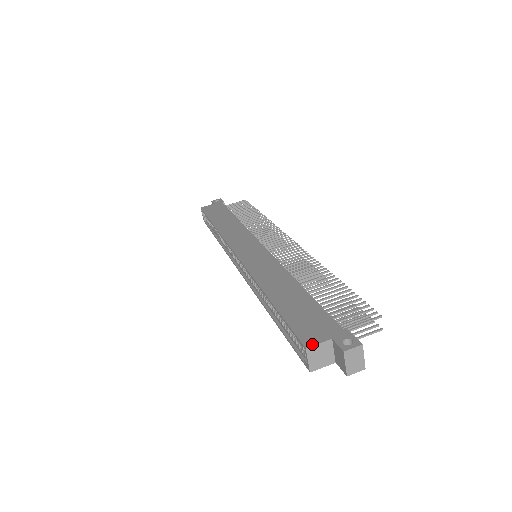
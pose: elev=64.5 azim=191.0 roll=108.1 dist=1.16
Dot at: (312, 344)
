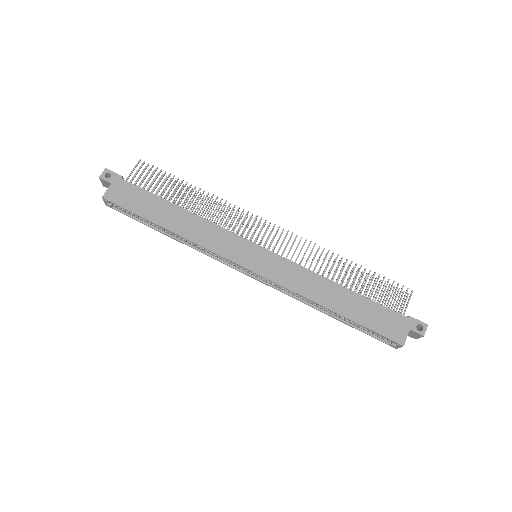
Dot at: (404, 341)
